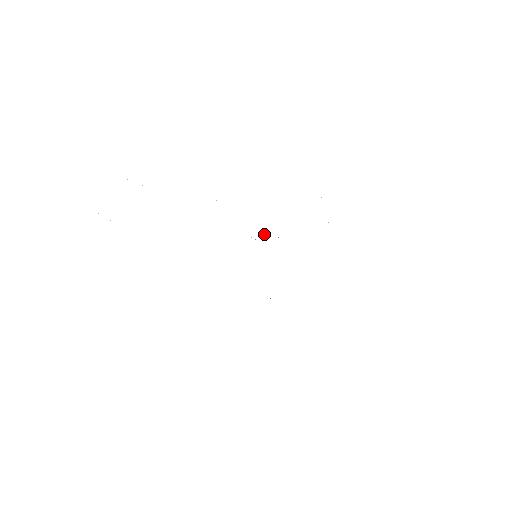
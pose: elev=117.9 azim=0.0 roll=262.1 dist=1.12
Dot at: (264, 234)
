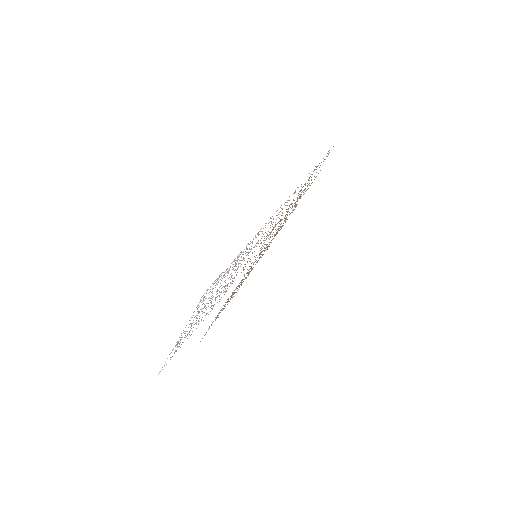
Dot at: occluded
